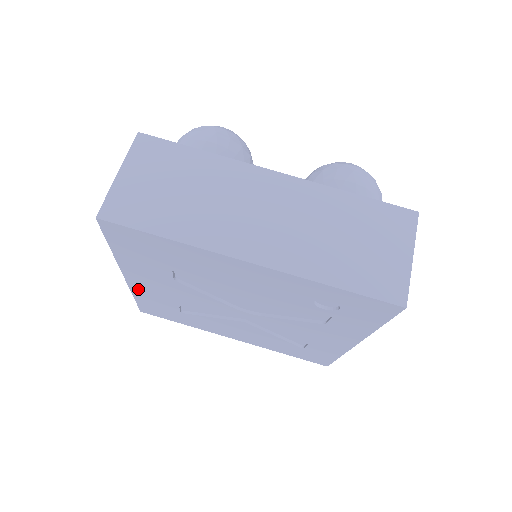
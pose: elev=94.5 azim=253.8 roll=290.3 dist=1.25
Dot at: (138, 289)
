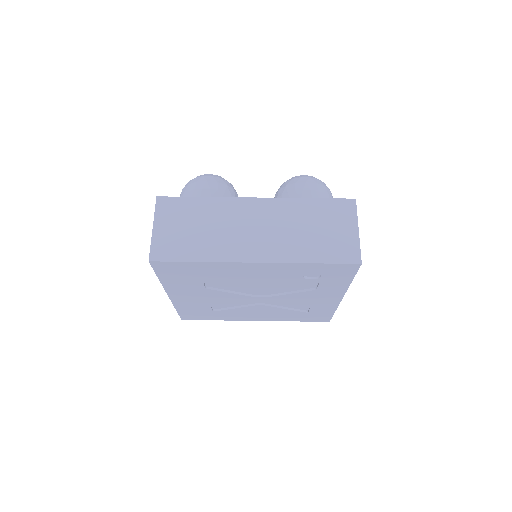
Dot at: (179, 302)
